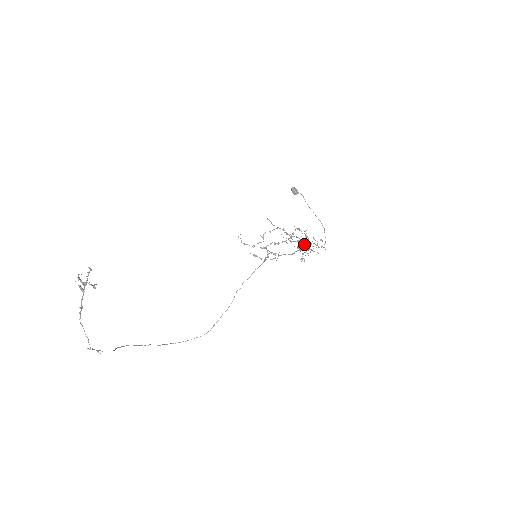
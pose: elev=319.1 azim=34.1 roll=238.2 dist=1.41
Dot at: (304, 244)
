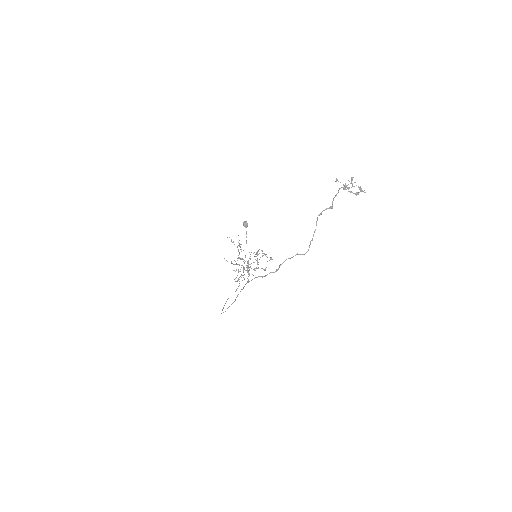
Dot at: (250, 267)
